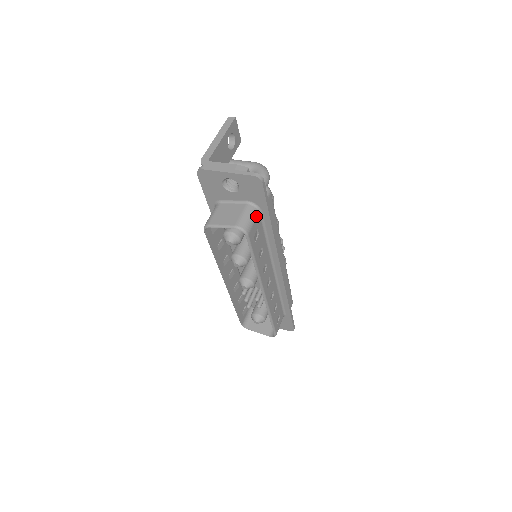
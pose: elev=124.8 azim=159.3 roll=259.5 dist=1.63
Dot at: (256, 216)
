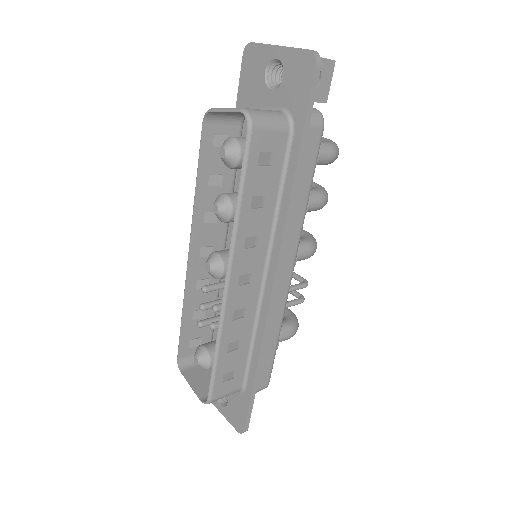
Dot at: (281, 128)
